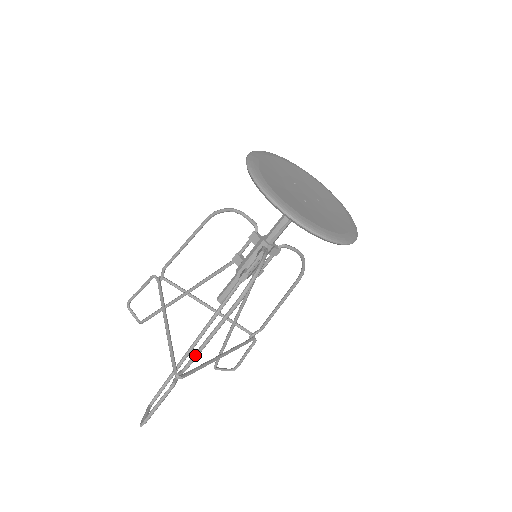
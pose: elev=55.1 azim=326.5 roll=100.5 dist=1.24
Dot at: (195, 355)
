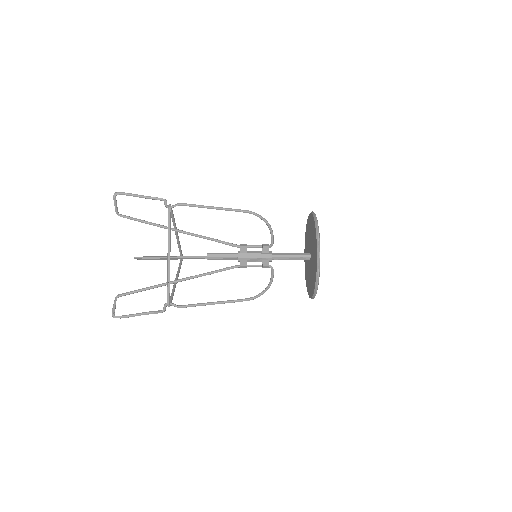
Dot at: occluded
